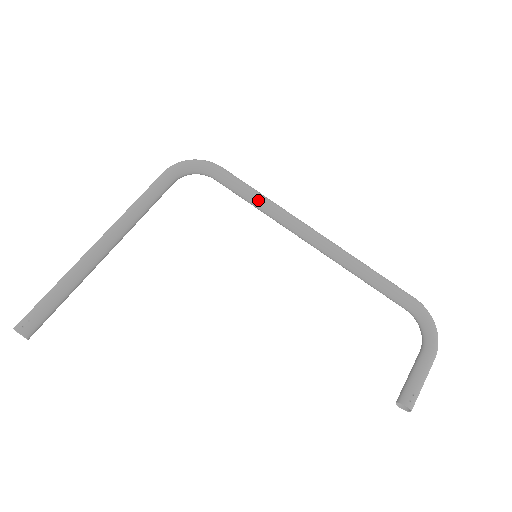
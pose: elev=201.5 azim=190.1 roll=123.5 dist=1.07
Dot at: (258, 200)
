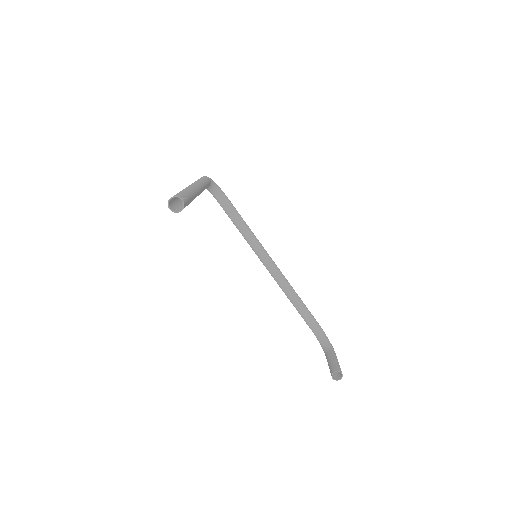
Dot at: (248, 227)
